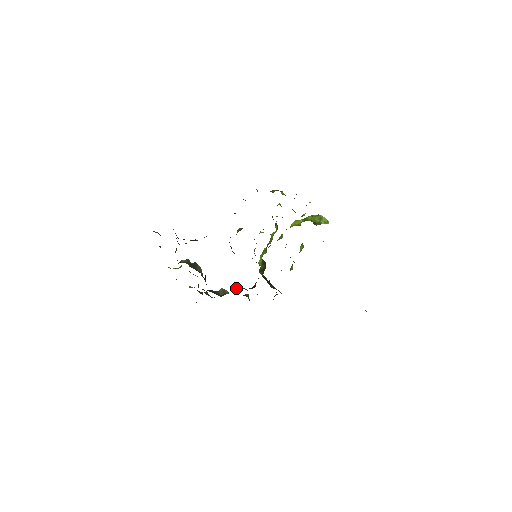
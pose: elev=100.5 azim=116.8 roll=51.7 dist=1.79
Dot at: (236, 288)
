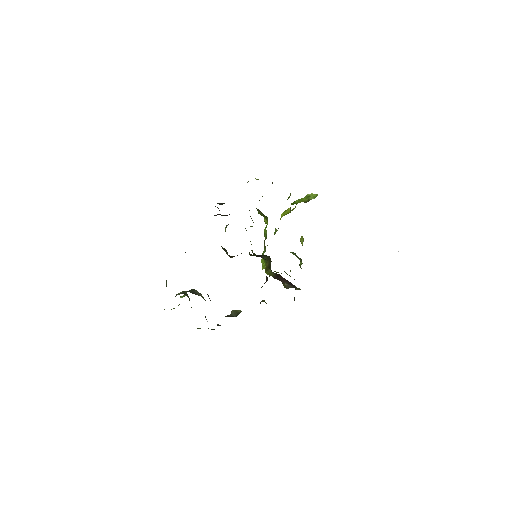
Dot at: occluded
